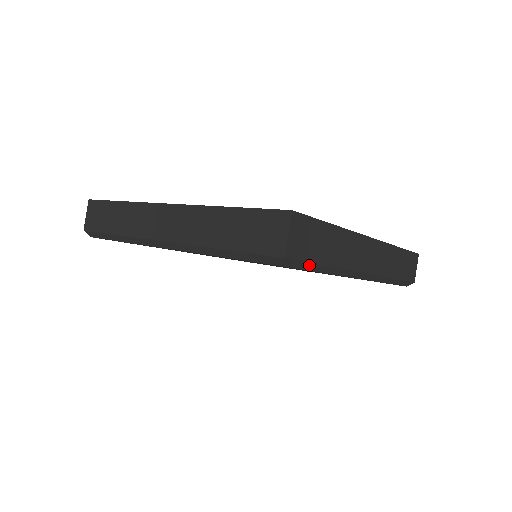
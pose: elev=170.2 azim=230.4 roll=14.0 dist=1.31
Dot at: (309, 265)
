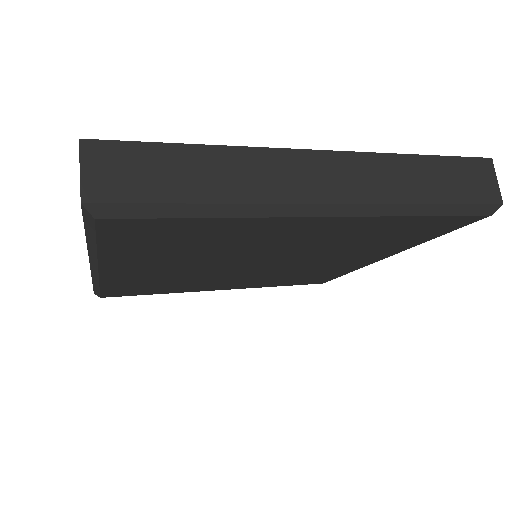
Dot at: occluded
